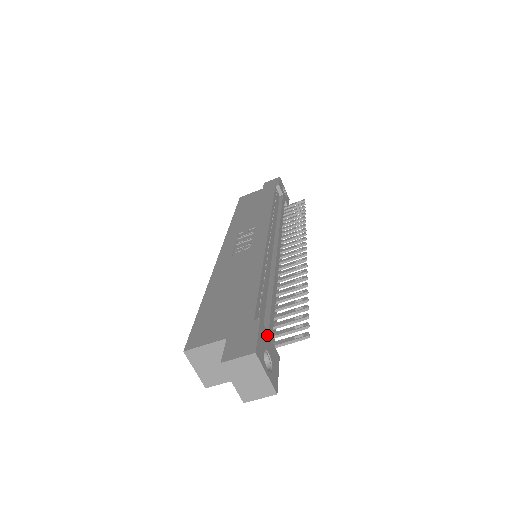
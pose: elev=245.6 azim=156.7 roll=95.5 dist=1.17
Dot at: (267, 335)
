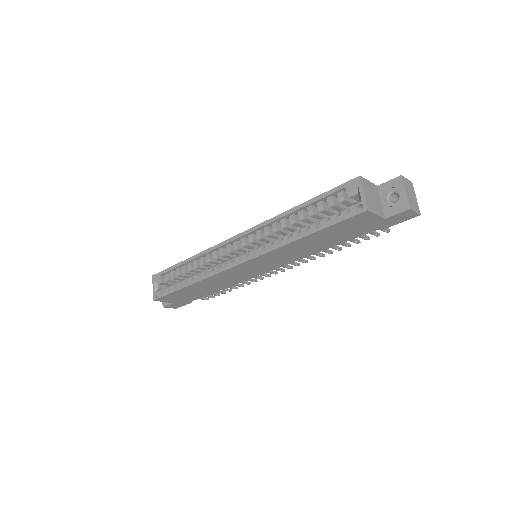
Dot at: occluded
